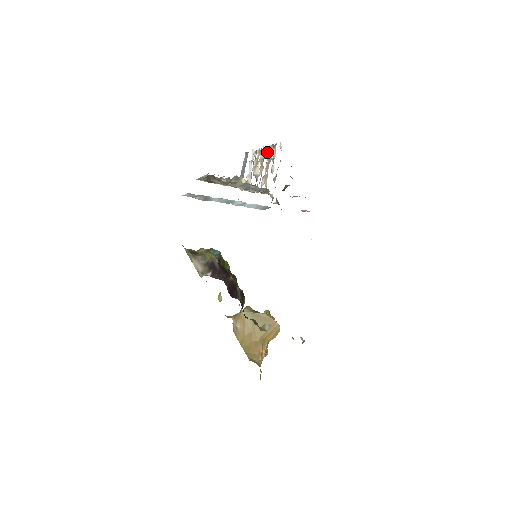
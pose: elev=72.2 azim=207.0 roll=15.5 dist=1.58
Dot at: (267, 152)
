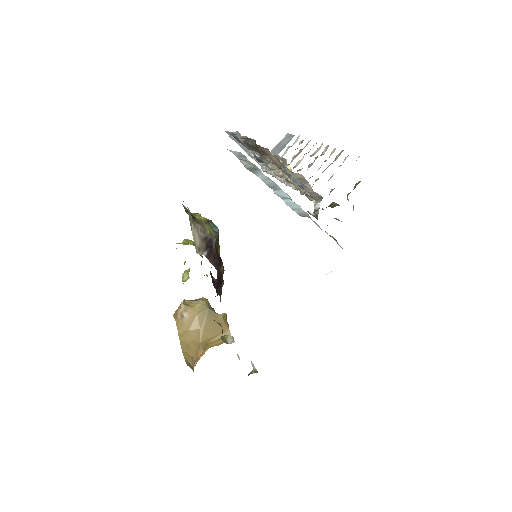
Dot at: (330, 154)
